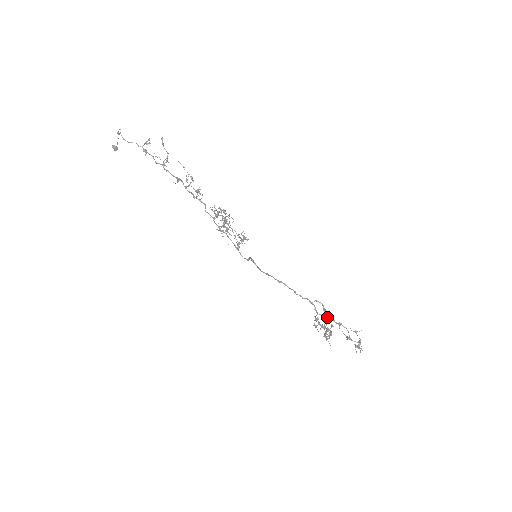
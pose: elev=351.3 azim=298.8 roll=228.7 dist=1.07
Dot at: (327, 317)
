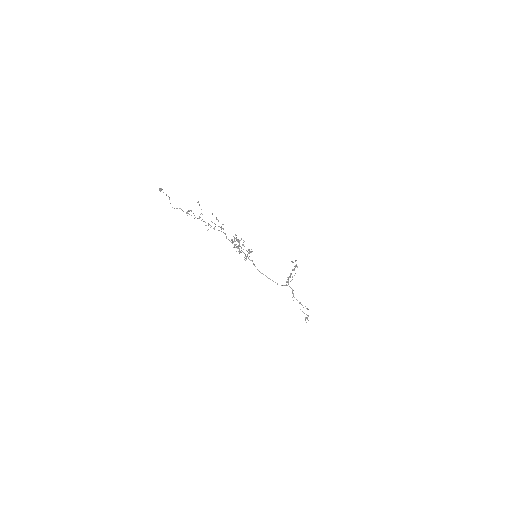
Dot at: occluded
